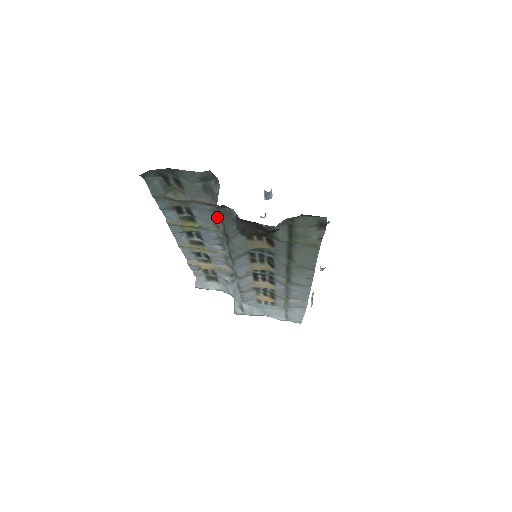
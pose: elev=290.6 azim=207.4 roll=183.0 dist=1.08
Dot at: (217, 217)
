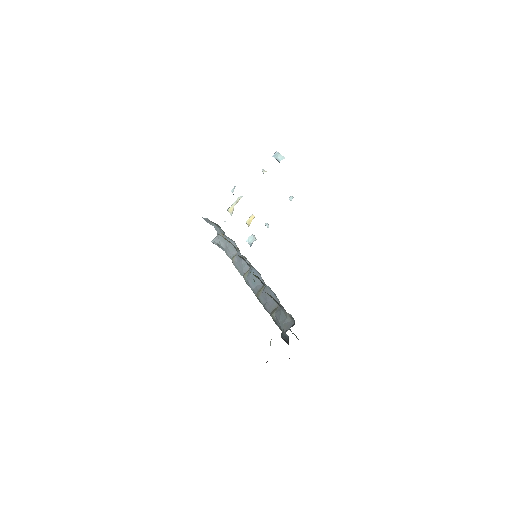
Dot at: (270, 289)
